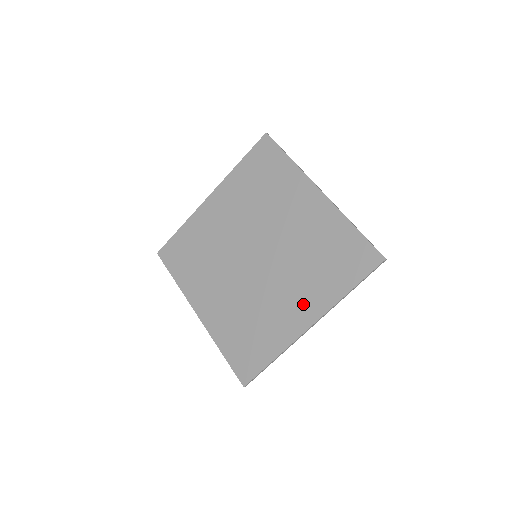
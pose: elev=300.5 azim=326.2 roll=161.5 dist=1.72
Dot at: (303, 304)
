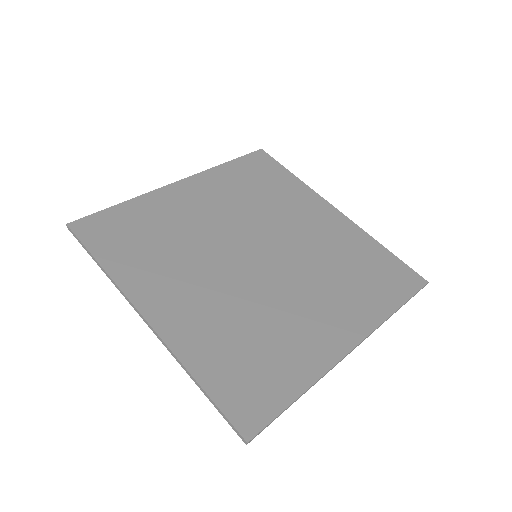
Dot at: (338, 318)
